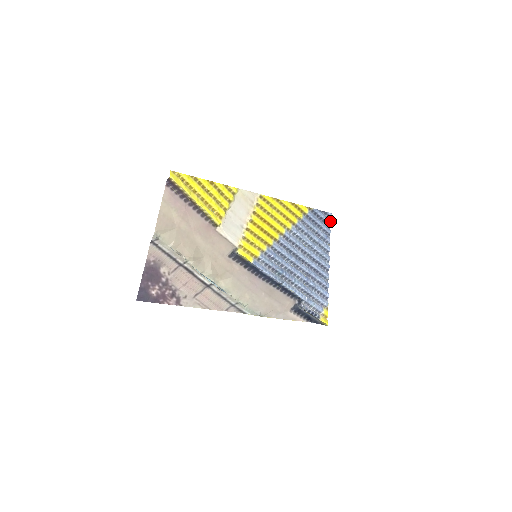
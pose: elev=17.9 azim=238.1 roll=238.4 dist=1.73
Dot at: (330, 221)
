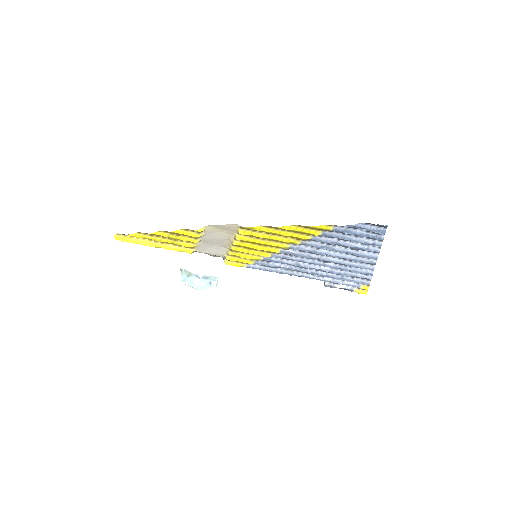
Dot at: (384, 231)
